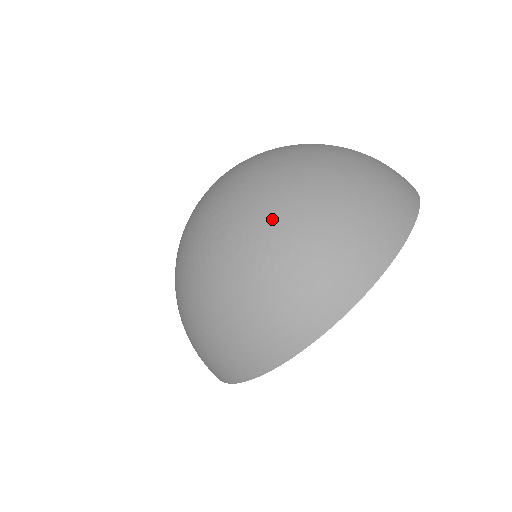
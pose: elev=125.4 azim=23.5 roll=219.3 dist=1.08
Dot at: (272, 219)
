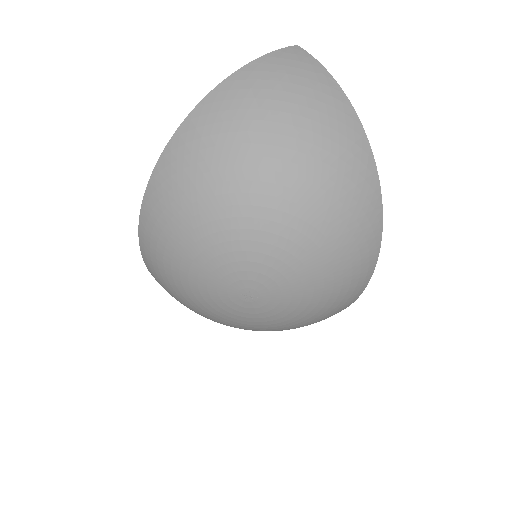
Dot at: (271, 252)
